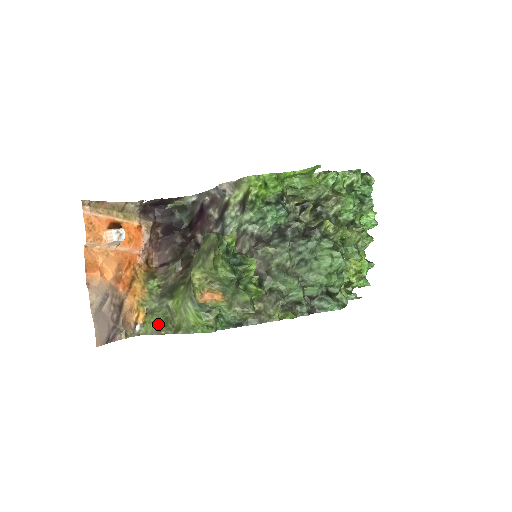
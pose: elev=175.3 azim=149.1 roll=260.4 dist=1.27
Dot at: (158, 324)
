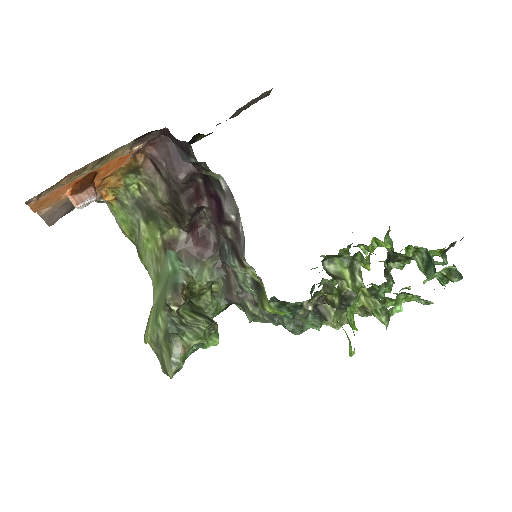
Dot at: (124, 224)
